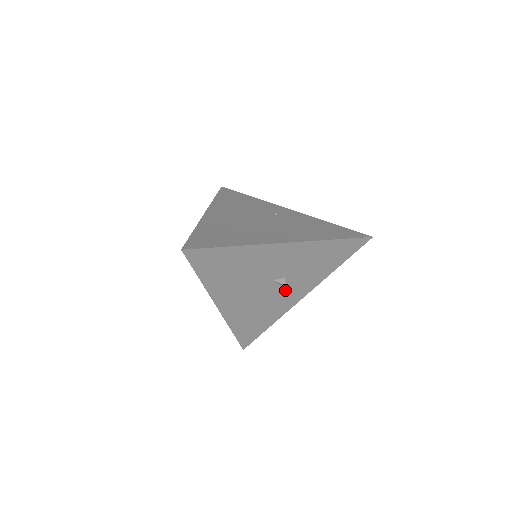
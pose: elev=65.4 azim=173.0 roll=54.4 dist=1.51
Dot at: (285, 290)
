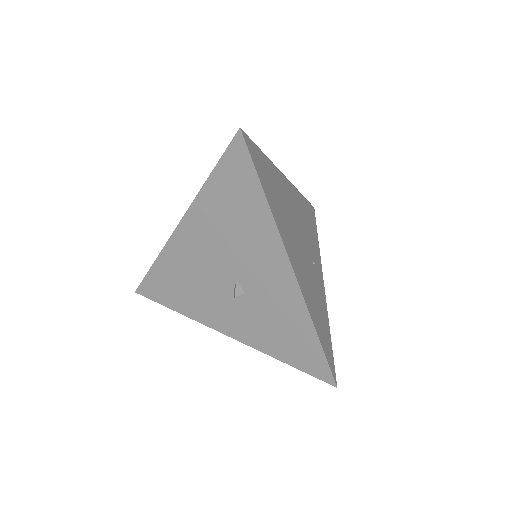
Dot at: (228, 303)
